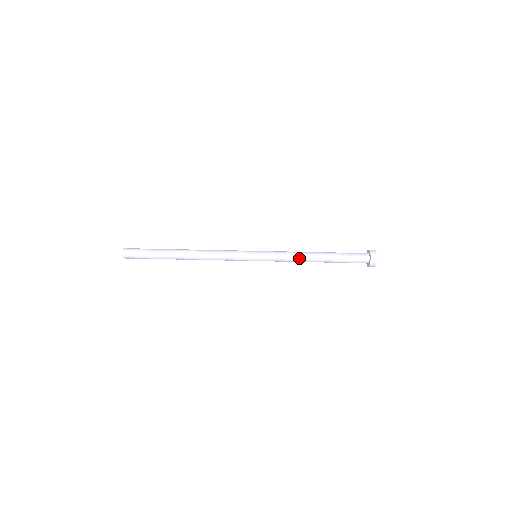
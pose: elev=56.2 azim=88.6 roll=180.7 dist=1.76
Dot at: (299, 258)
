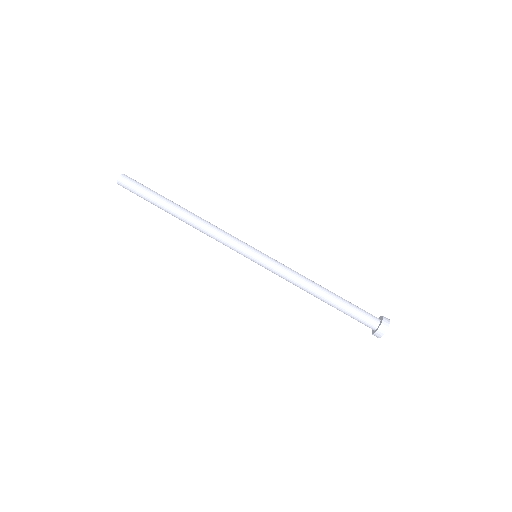
Dot at: (303, 278)
